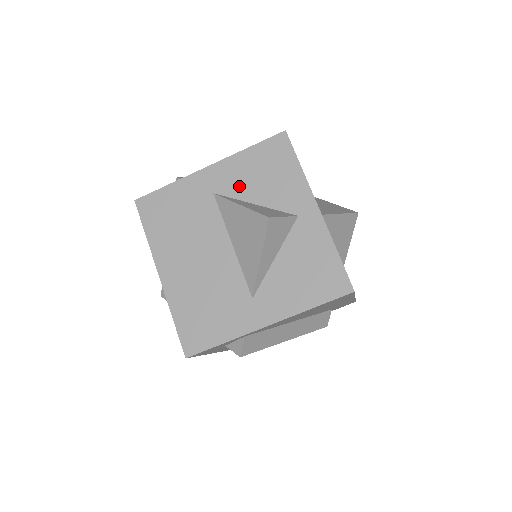
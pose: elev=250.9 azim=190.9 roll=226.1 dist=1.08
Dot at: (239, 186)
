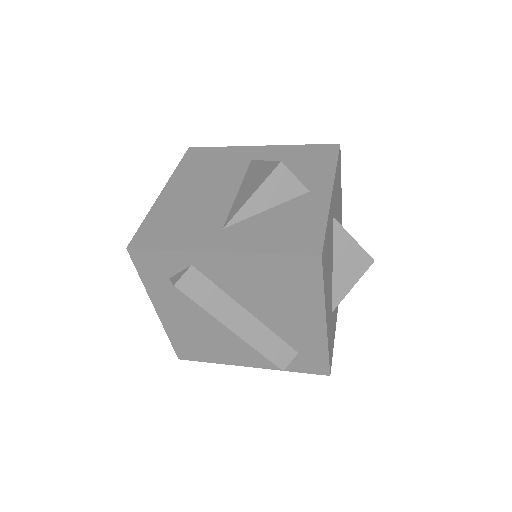
Dot at: occluded
